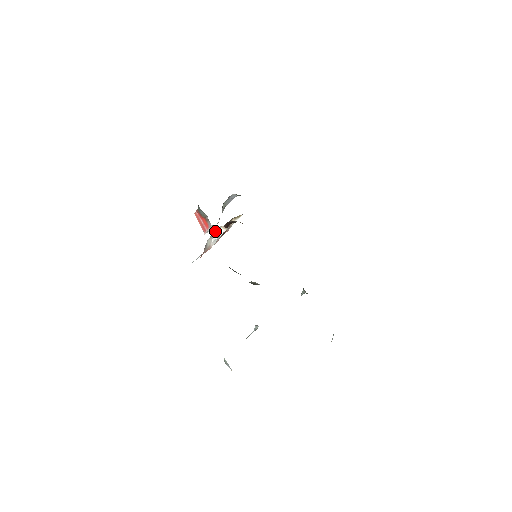
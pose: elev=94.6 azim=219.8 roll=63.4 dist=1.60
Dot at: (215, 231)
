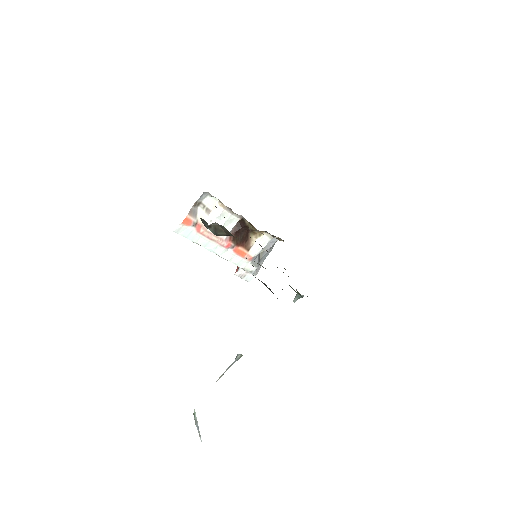
Dot at: (208, 200)
